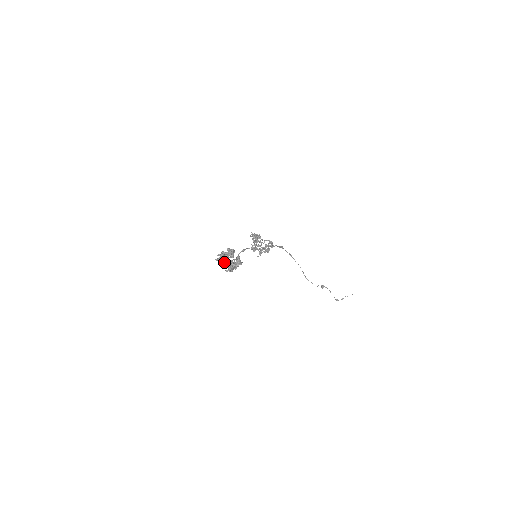
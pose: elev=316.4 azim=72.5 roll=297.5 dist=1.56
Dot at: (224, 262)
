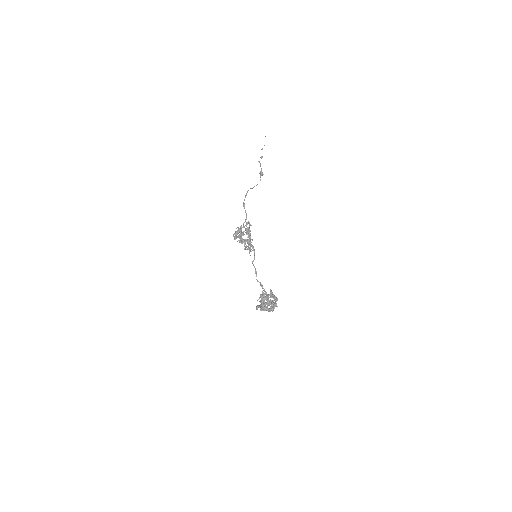
Dot at: occluded
